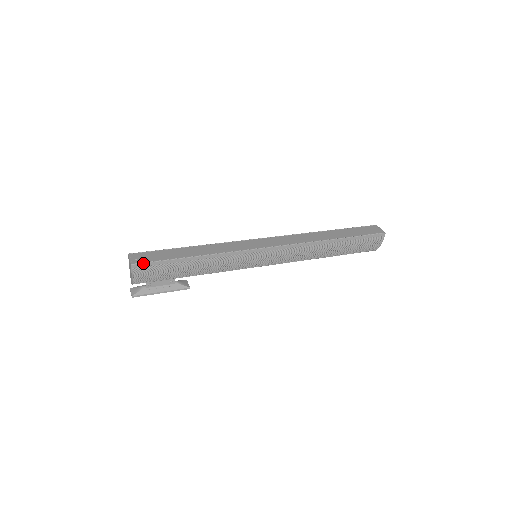
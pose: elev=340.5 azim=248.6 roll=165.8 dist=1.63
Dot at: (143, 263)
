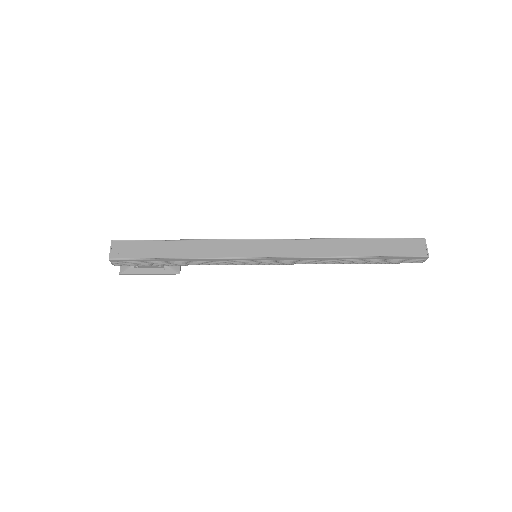
Dot at: (121, 259)
